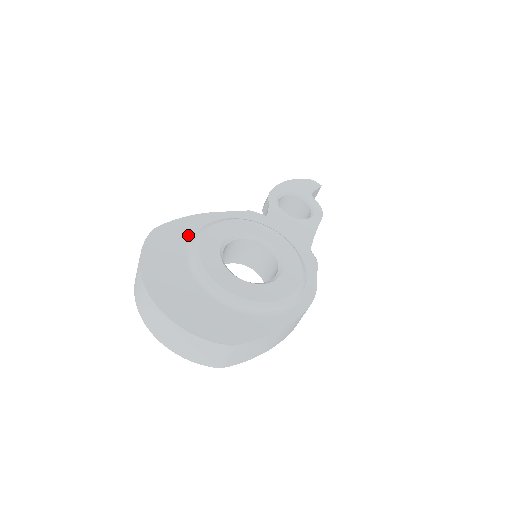
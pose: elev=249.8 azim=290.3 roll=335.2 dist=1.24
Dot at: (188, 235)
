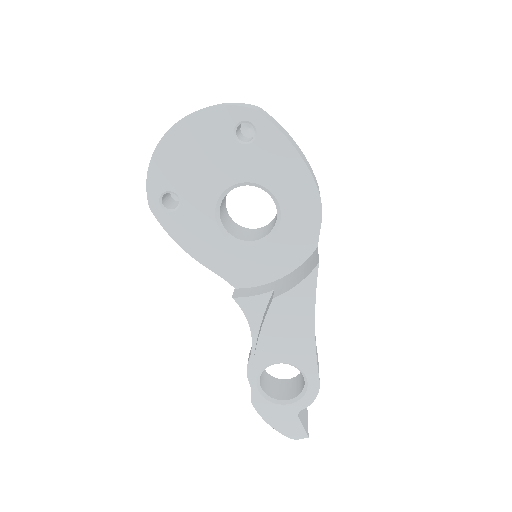
Dot at: occluded
